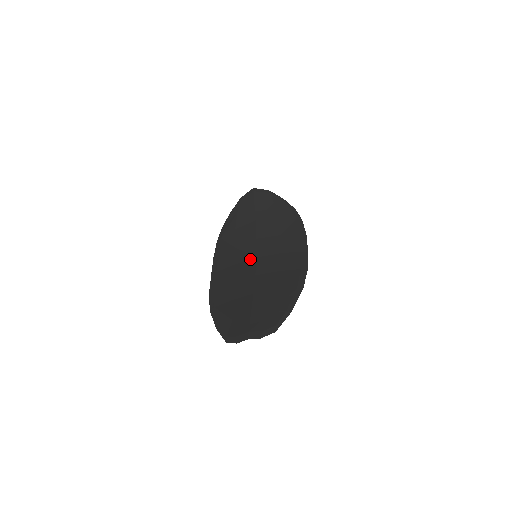
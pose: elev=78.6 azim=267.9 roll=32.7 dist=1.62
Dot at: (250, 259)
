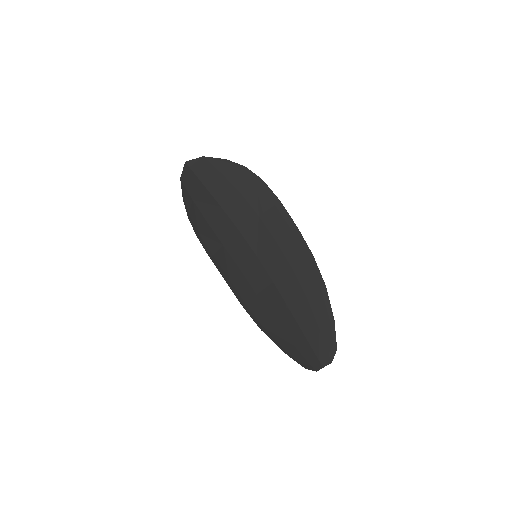
Dot at: (252, 260)
